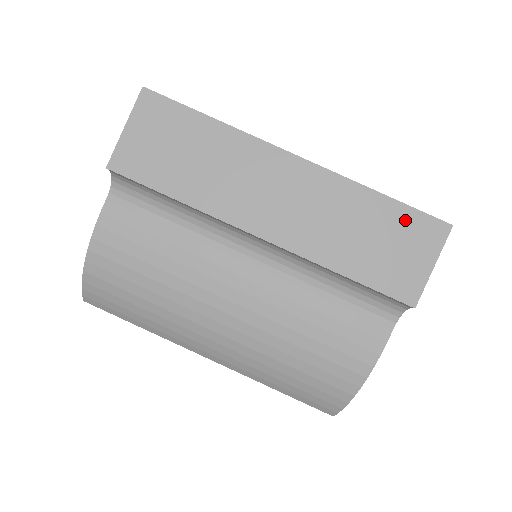
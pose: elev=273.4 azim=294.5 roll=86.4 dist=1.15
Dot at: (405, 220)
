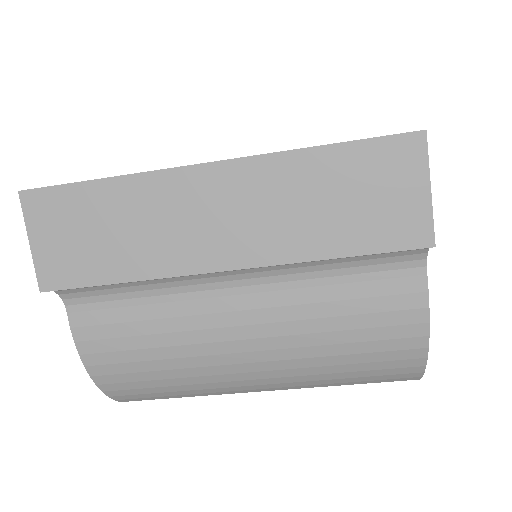
Dot at: (367, 158)
